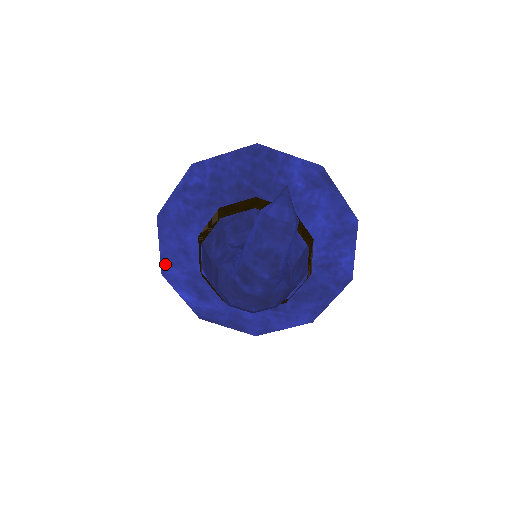
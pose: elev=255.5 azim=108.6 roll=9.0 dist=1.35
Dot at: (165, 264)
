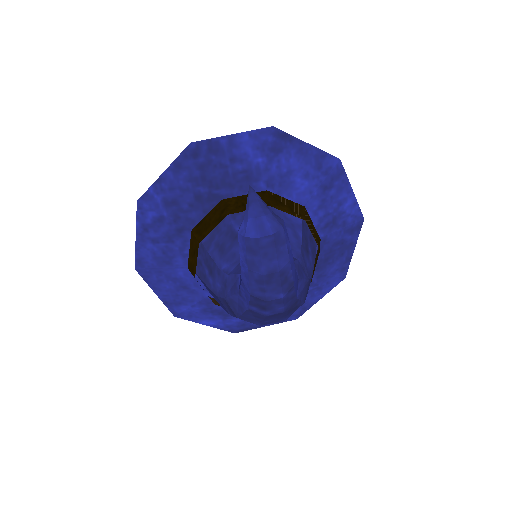
Dot at: (171, 306)
